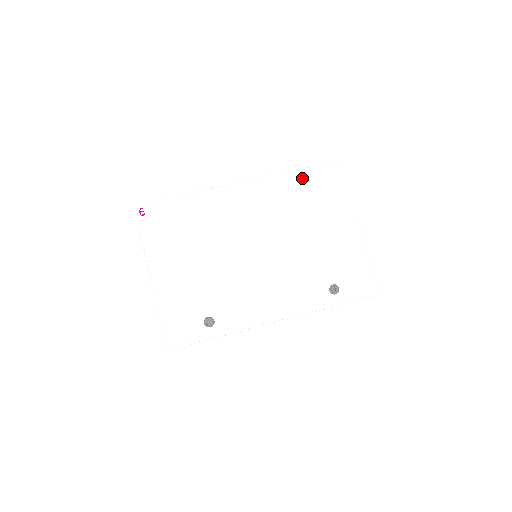
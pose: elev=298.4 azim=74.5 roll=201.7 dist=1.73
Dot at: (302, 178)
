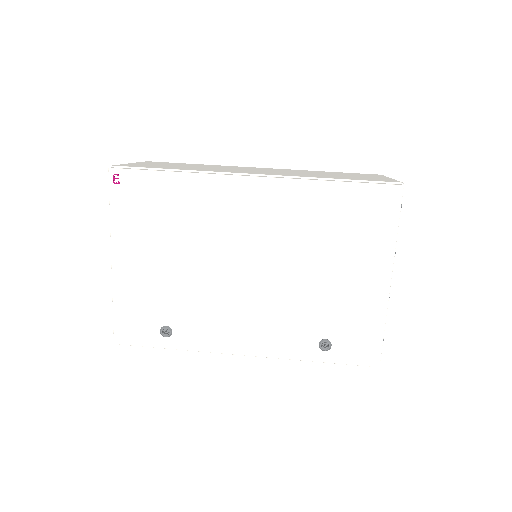
Dot at: (338, 195)
